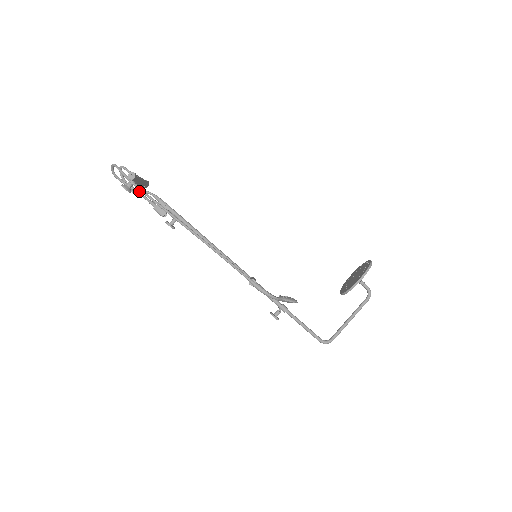
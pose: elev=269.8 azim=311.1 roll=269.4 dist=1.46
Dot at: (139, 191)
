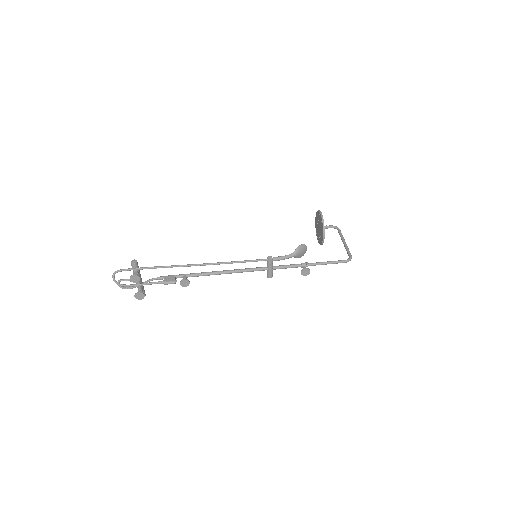
Dot at: (144, 283)
